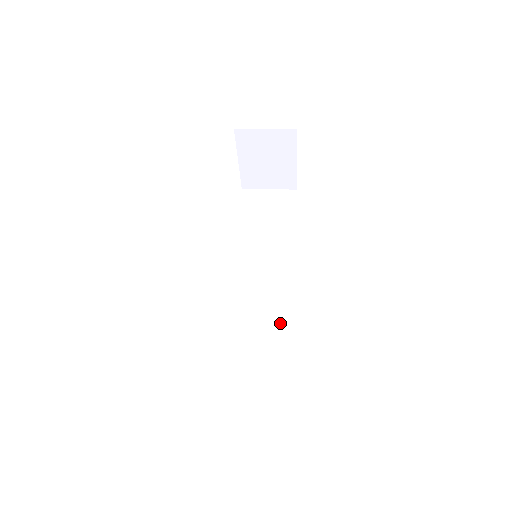
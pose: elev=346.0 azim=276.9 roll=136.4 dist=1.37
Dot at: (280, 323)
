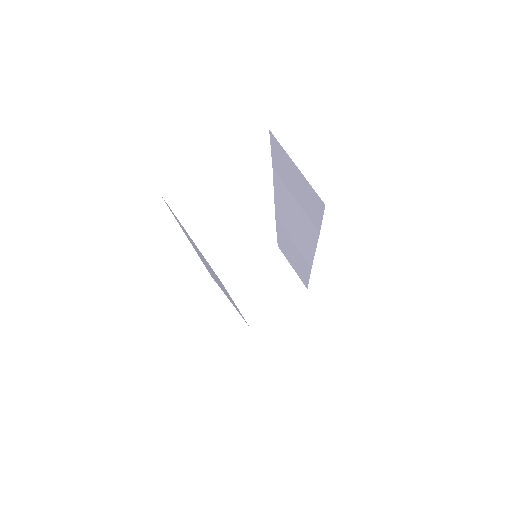
Dot at: (306, 266)
